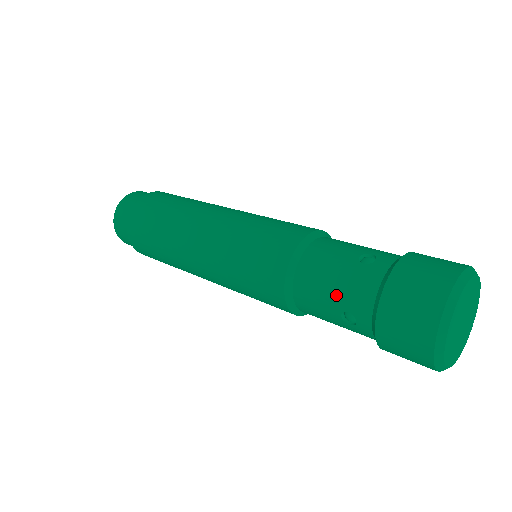
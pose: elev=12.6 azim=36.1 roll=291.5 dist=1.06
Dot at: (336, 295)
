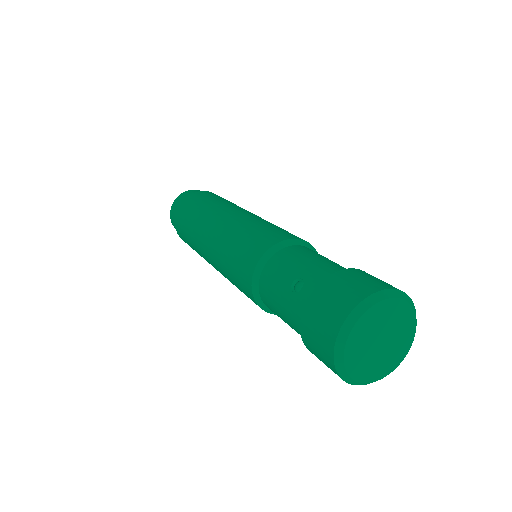
Dot at: (284, 318)
